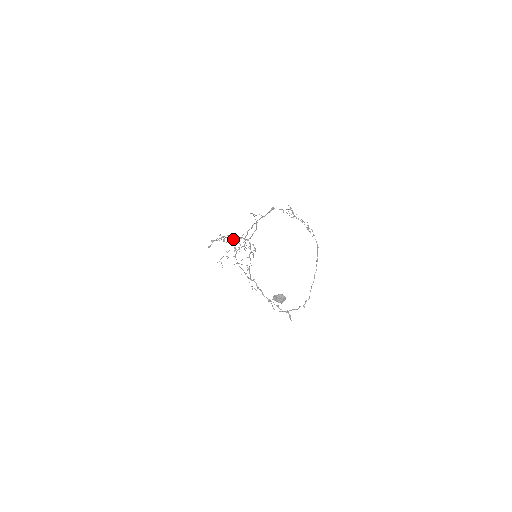
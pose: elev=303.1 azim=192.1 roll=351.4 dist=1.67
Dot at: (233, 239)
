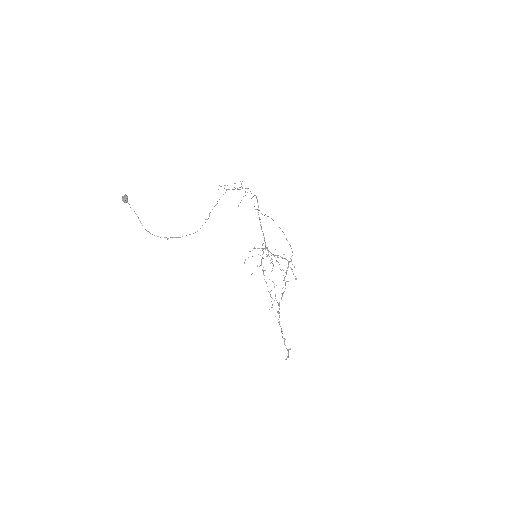
Dot at: occluded
